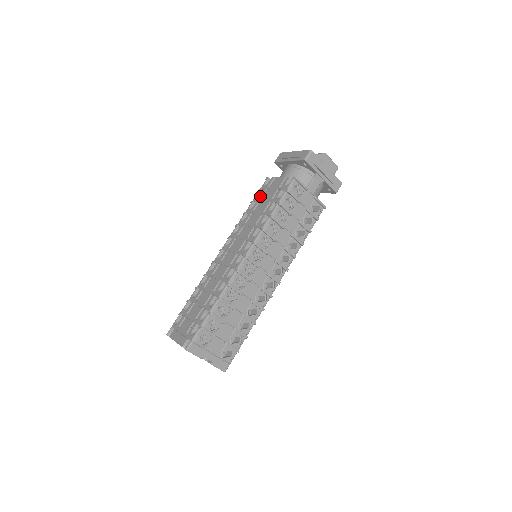
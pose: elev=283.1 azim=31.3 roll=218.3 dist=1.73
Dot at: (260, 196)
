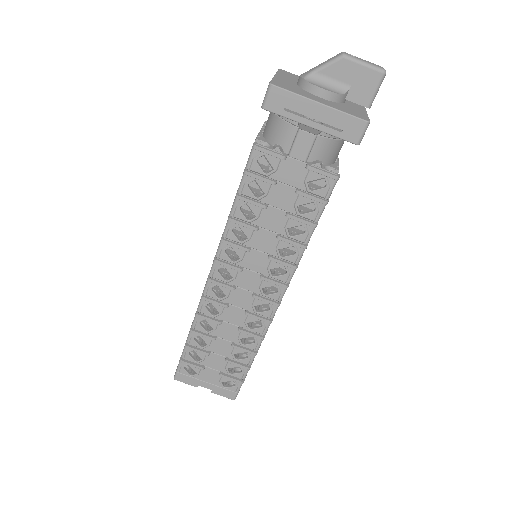
Dot at: occluded
